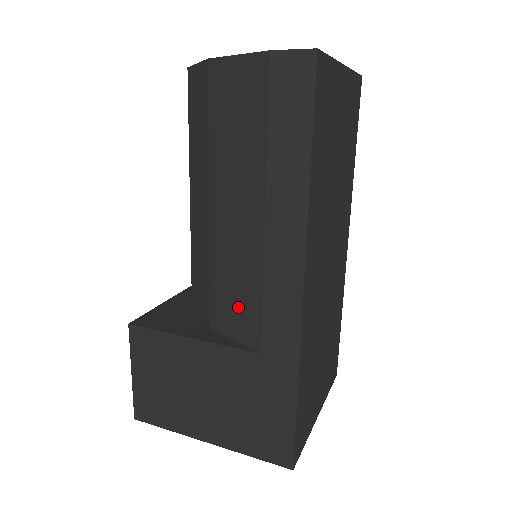
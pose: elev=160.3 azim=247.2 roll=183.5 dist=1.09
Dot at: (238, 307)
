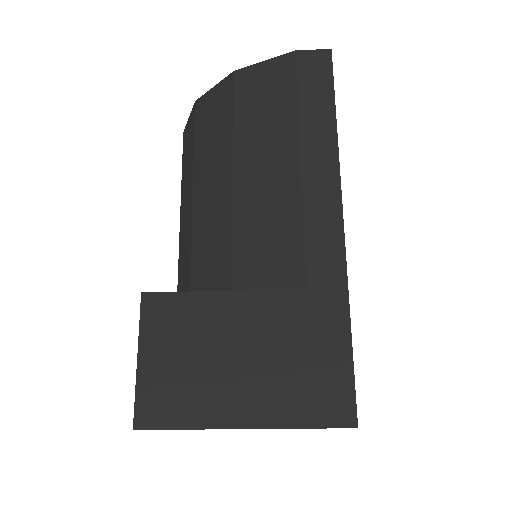
Dot at: (273, 254)
